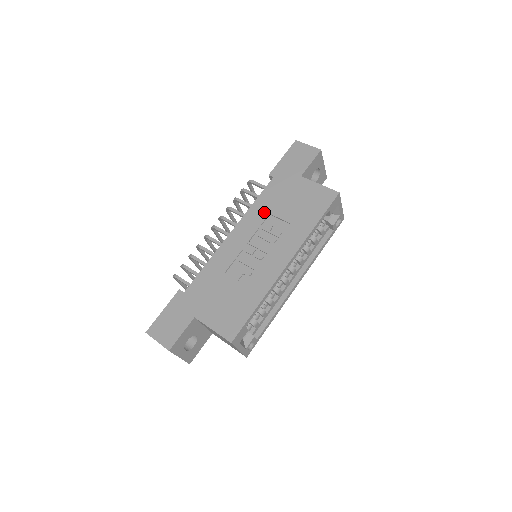
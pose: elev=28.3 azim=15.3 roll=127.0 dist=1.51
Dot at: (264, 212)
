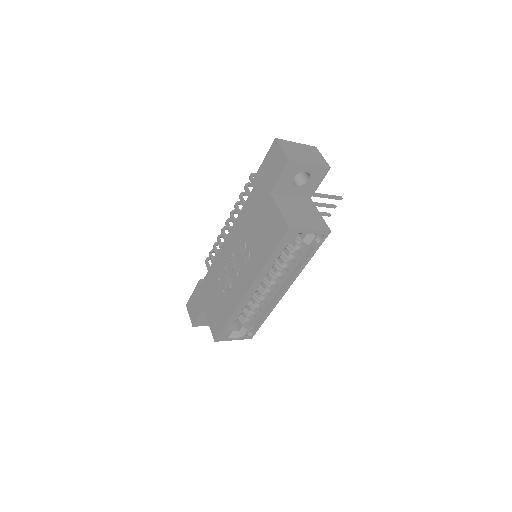
Dot at: (243, 227)
